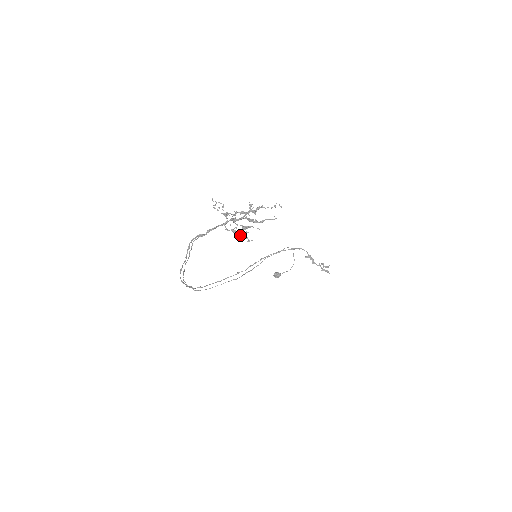
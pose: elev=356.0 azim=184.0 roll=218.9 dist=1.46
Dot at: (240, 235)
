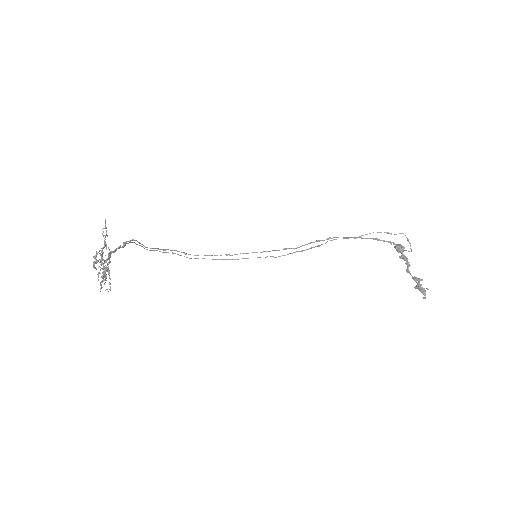
Dot at: (109, 276)
